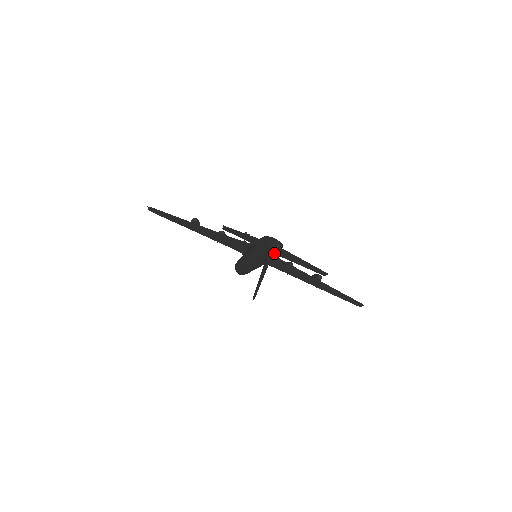
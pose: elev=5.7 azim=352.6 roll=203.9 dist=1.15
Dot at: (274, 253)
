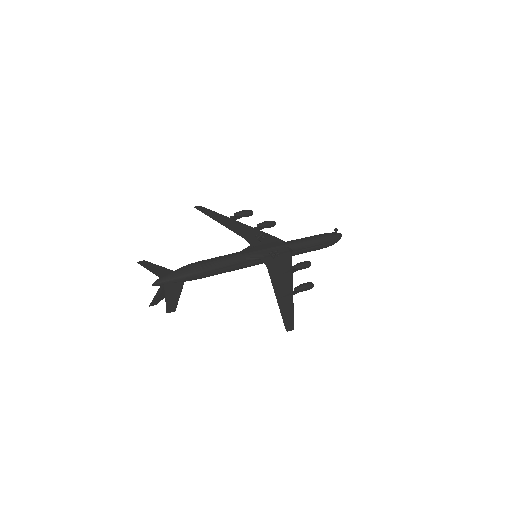
Dot at: (164, 284)
